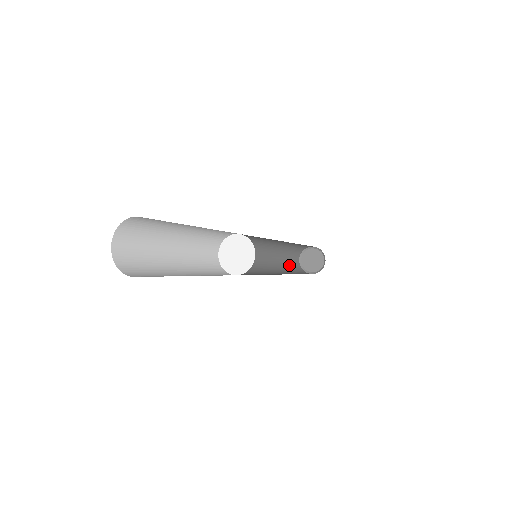
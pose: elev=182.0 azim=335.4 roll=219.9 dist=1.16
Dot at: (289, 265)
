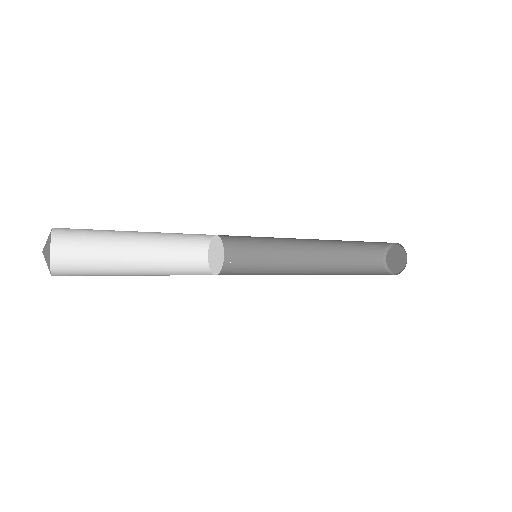
Dot at: (355, 258)
